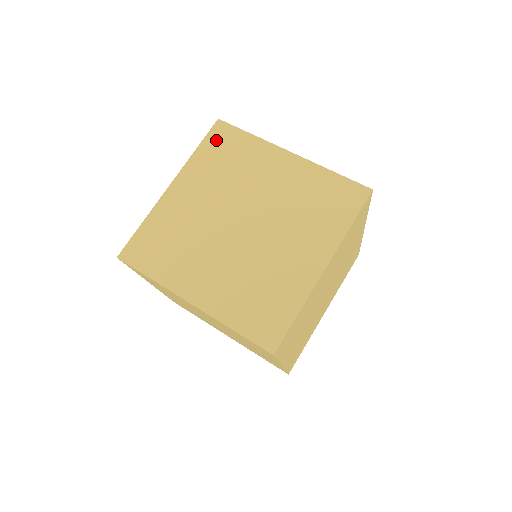
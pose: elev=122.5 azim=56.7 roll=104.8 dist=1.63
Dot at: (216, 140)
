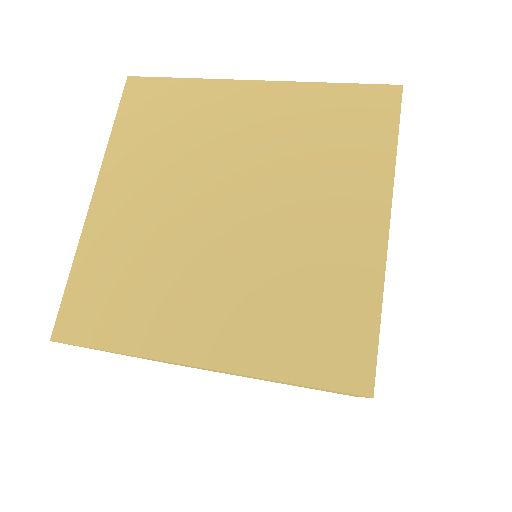
Dot at: occluded
